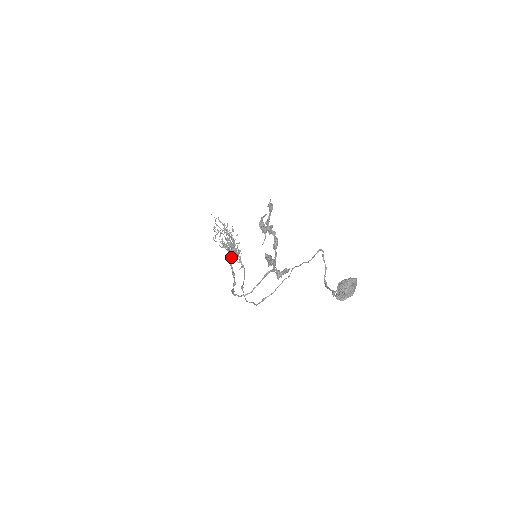
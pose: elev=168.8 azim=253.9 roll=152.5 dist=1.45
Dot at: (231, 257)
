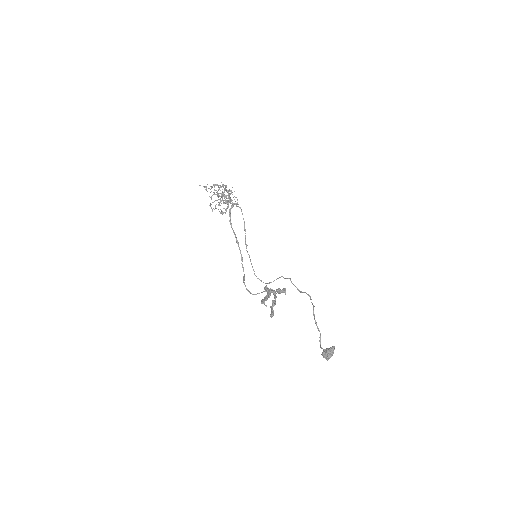
Dot at: (230, 220)
